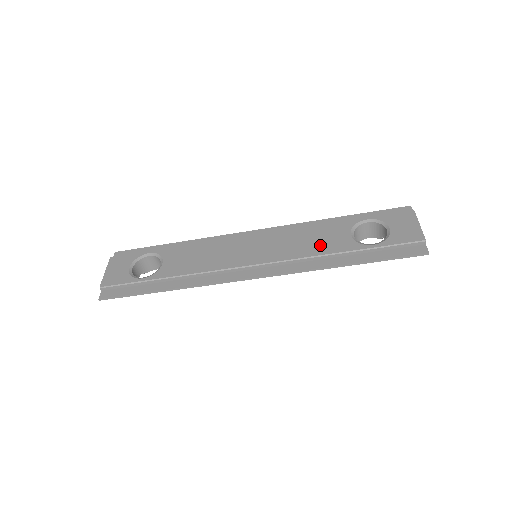
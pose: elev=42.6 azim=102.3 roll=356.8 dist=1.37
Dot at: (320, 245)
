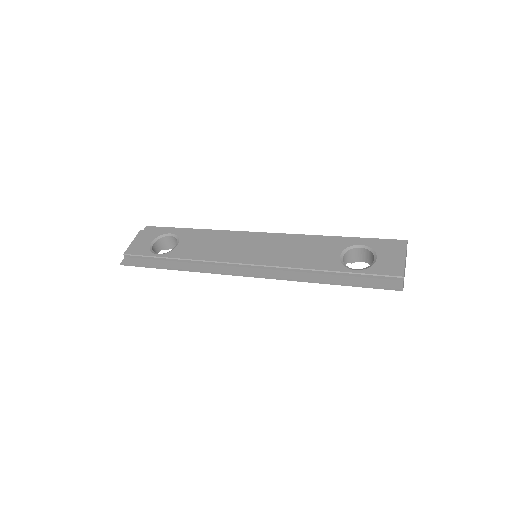
Dot at: (309, 259)
